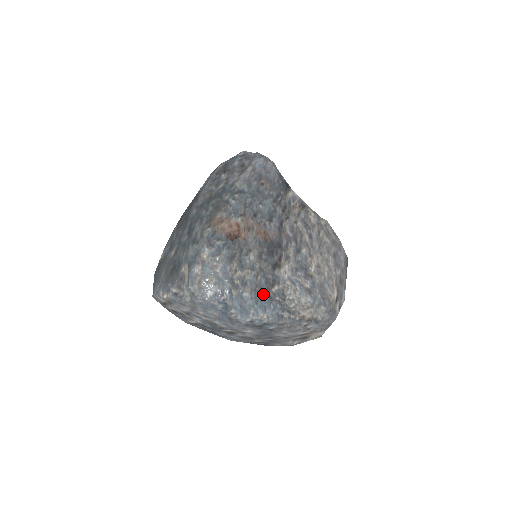
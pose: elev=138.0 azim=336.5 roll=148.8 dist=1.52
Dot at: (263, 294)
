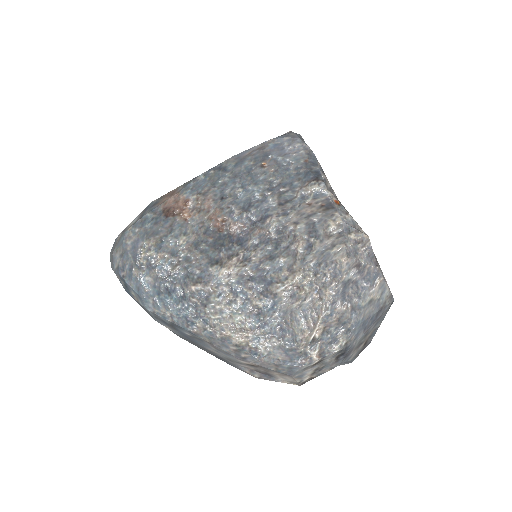
Dot at: (174, 287)
